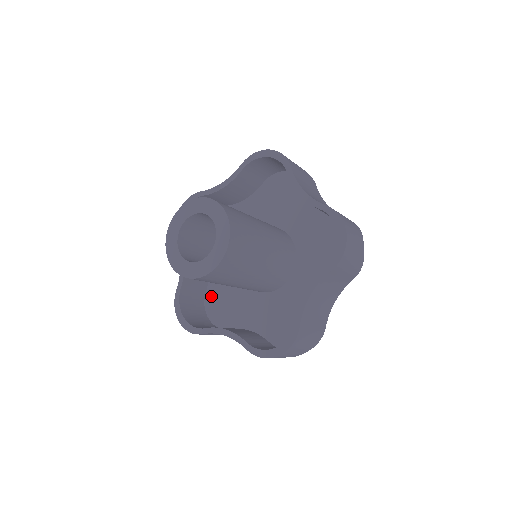
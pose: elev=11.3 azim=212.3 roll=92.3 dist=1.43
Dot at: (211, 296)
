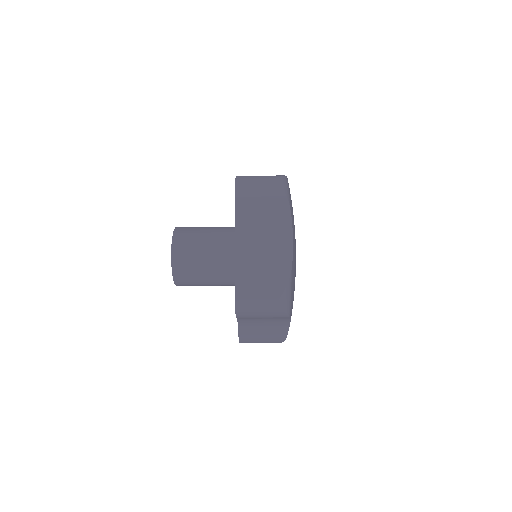
Dot at: occluded
